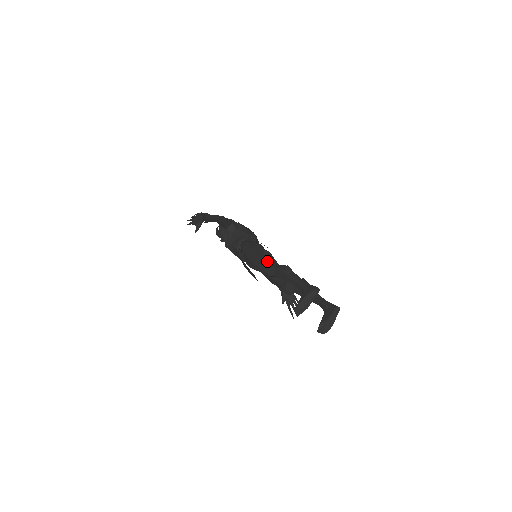
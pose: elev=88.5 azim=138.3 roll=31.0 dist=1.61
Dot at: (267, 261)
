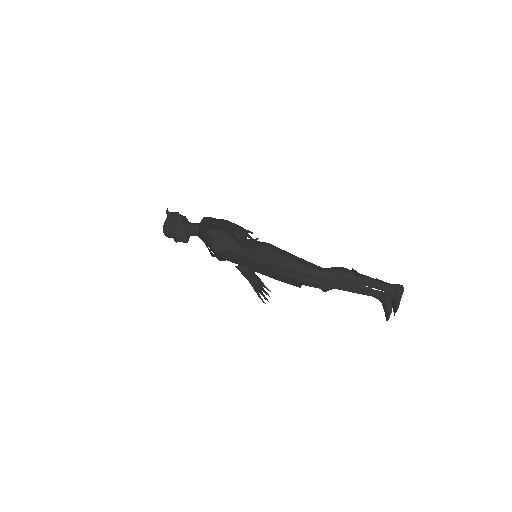
Dot at: (312, 265)
